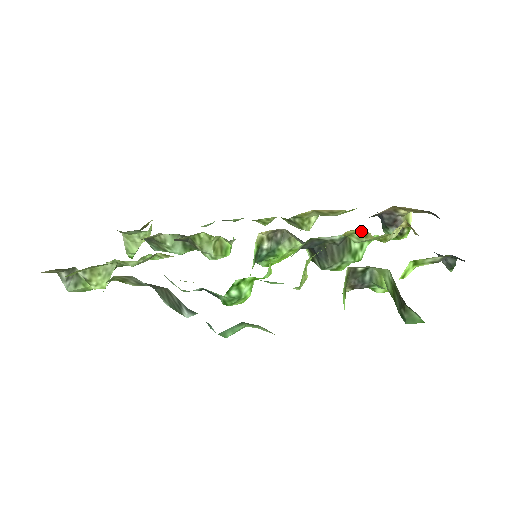
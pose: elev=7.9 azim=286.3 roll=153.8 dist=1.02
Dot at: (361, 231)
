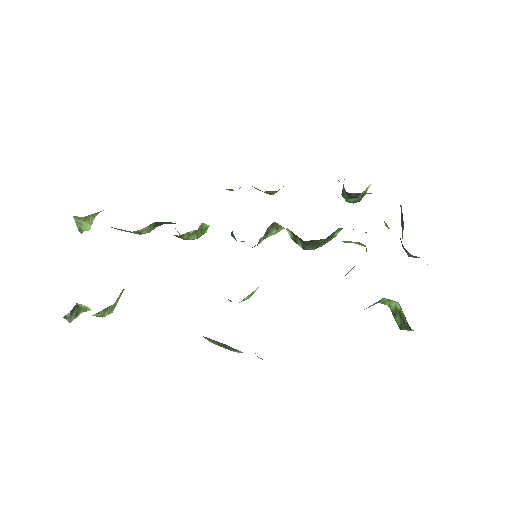
Dot at: (357, 242)
